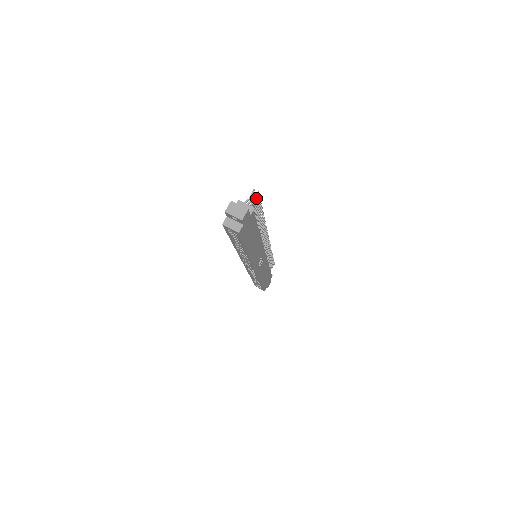
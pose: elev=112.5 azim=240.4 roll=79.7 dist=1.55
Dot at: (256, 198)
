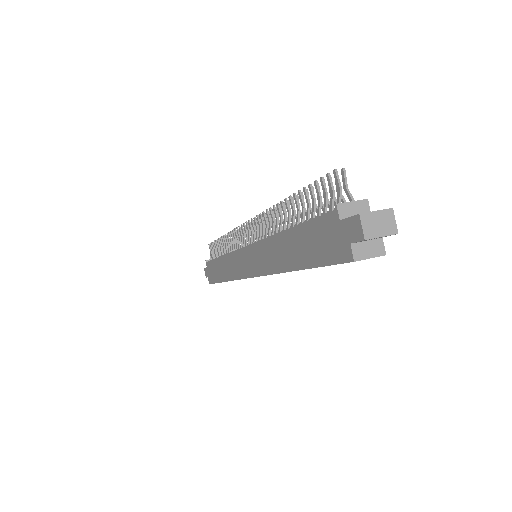
Dot at: occluded
